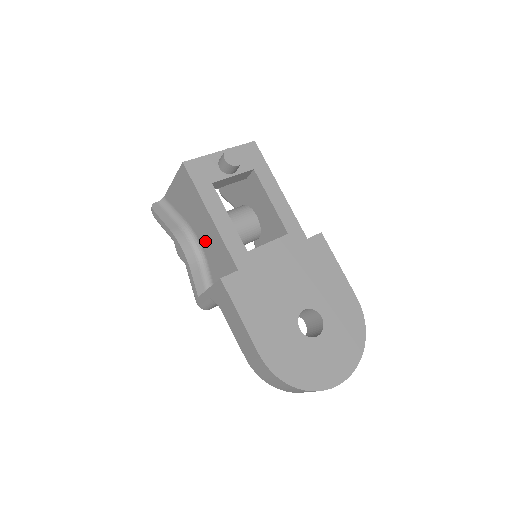
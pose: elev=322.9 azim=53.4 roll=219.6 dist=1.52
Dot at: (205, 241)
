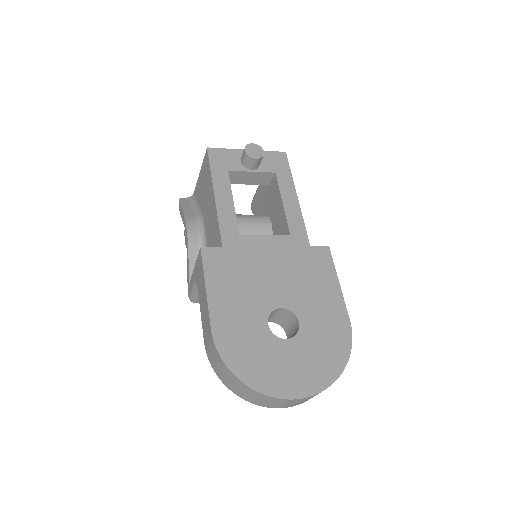
Dot at: (208, 226)
